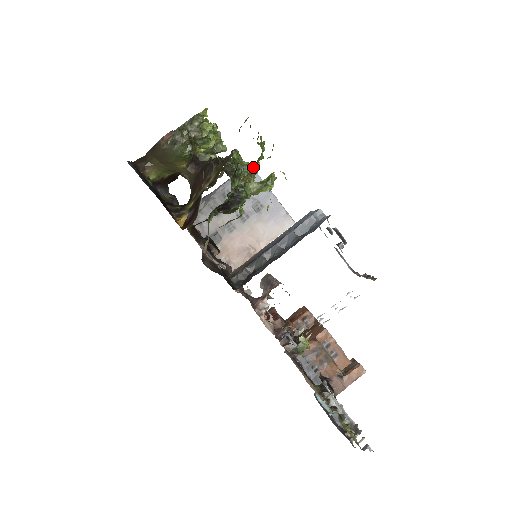
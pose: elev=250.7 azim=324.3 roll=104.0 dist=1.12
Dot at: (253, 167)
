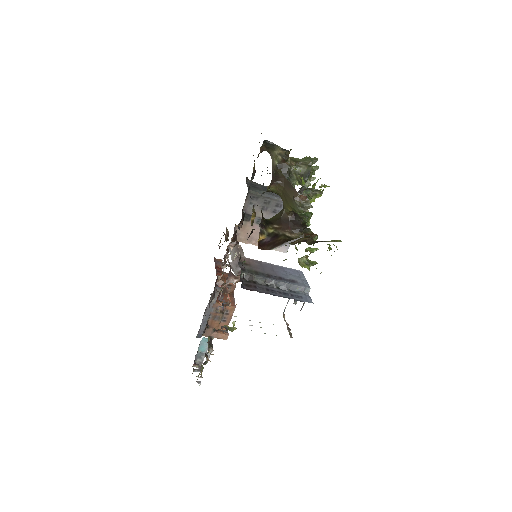
Dot at: occluded
